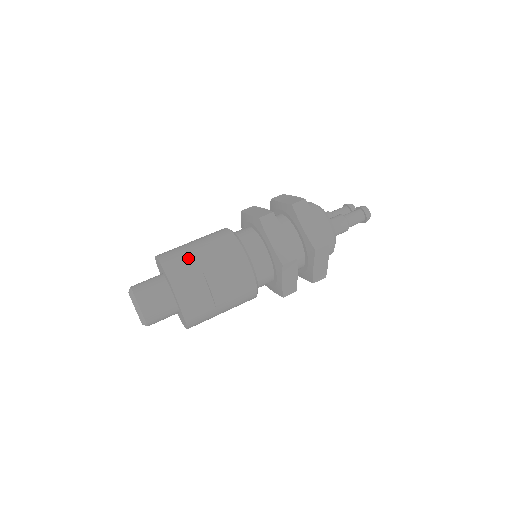
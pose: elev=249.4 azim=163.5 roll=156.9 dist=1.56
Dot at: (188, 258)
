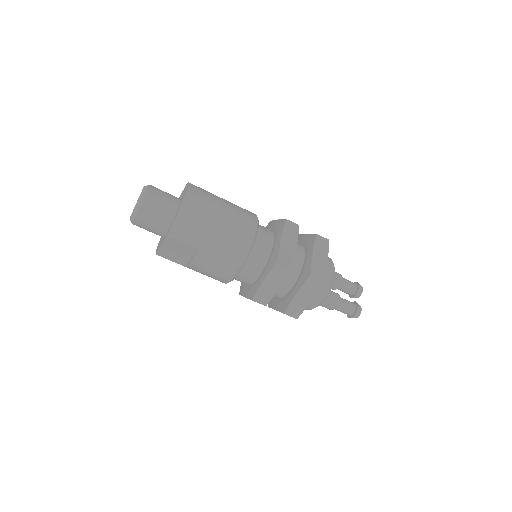
Dot at: (201, 229)
